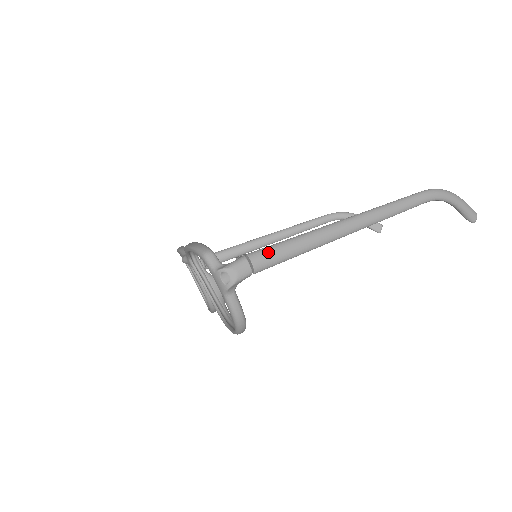
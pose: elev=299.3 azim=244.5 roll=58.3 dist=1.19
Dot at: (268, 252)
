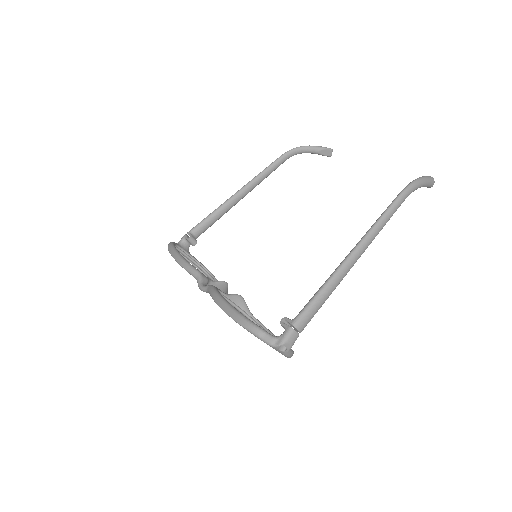
Dot at: (306, 315)
